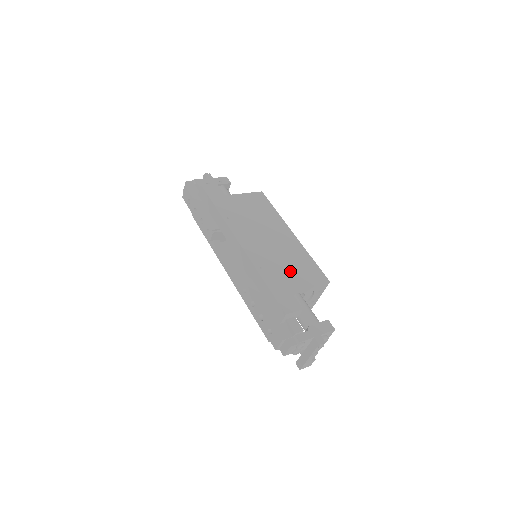
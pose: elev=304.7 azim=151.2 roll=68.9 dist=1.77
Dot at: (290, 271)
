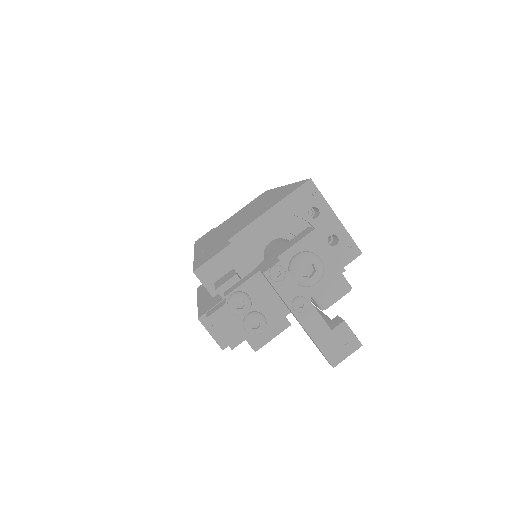
Dot at: (245, 221)
